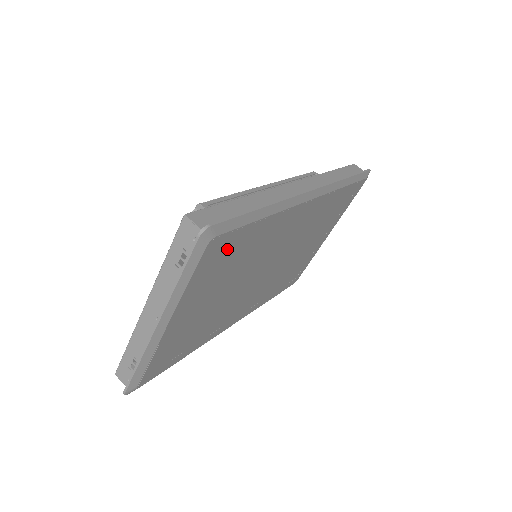
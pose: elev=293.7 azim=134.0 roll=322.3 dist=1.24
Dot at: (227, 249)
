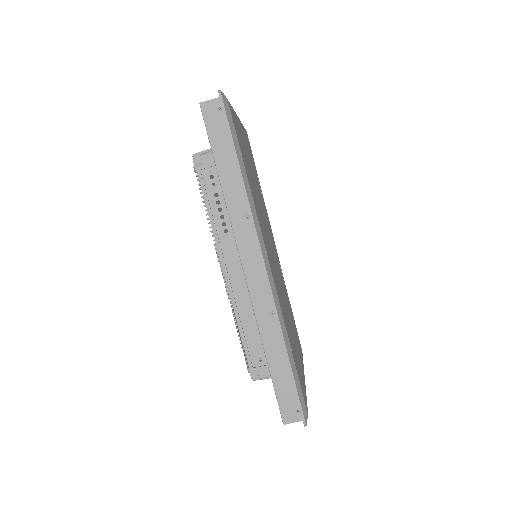
Dot at: (299, 374)
